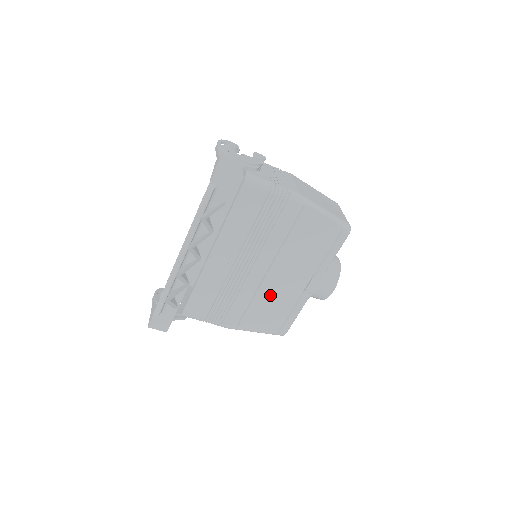
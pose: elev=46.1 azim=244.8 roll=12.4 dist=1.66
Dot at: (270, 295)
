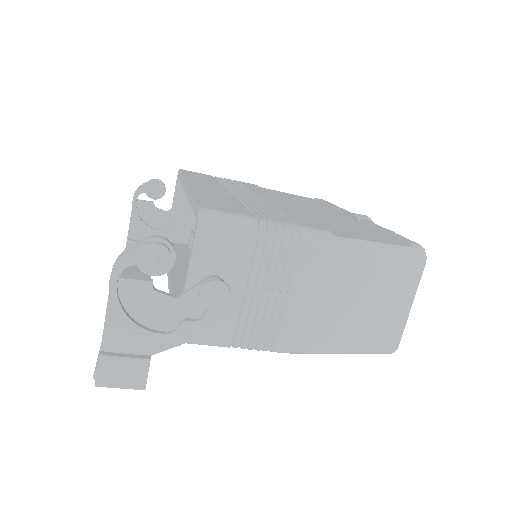
Dot at: occluded
